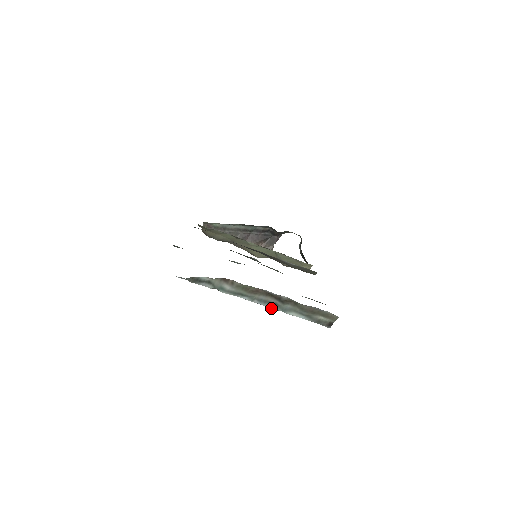
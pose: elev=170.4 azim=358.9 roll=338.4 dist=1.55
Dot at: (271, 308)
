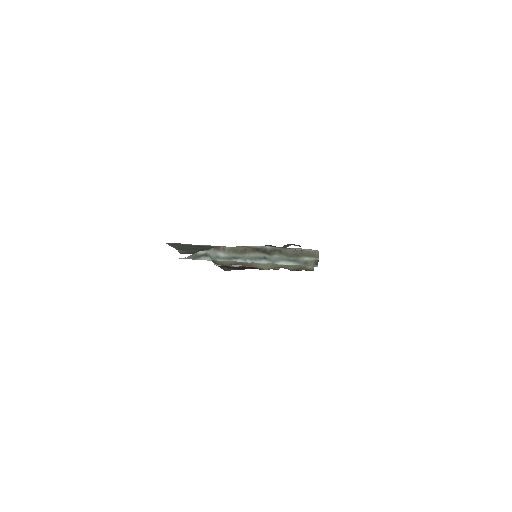
Dot at: (263, 263)
